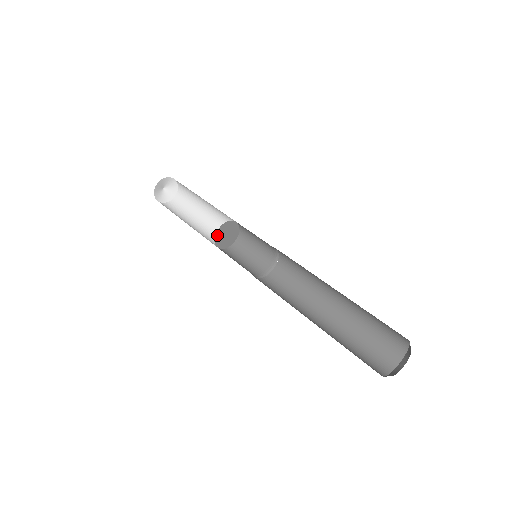
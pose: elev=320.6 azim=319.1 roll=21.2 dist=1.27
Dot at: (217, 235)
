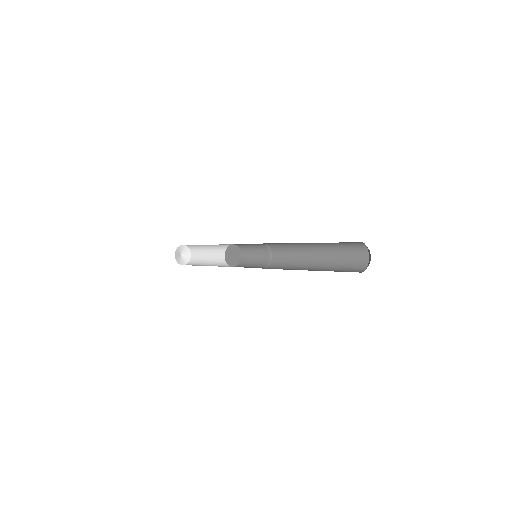
Dot at: (226, 256)
